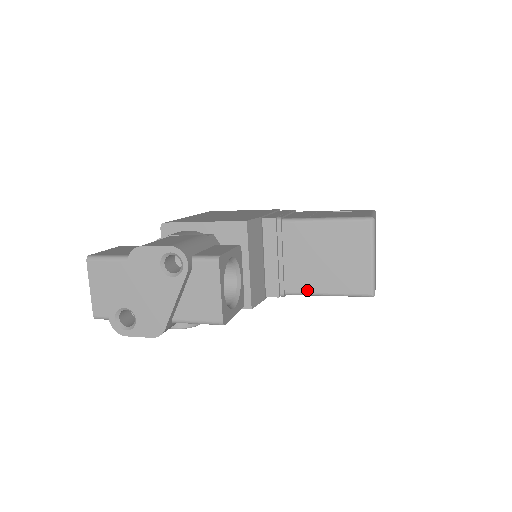
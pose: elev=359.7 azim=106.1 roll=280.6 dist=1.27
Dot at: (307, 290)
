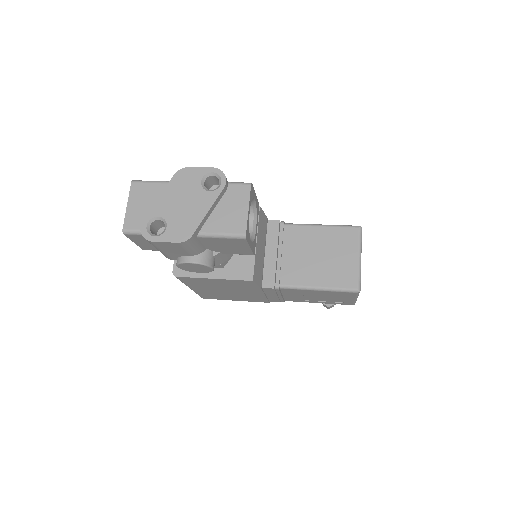
Dot at: (300, 283)
